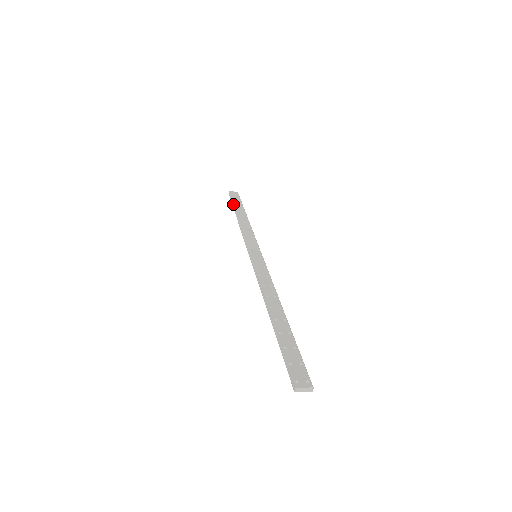
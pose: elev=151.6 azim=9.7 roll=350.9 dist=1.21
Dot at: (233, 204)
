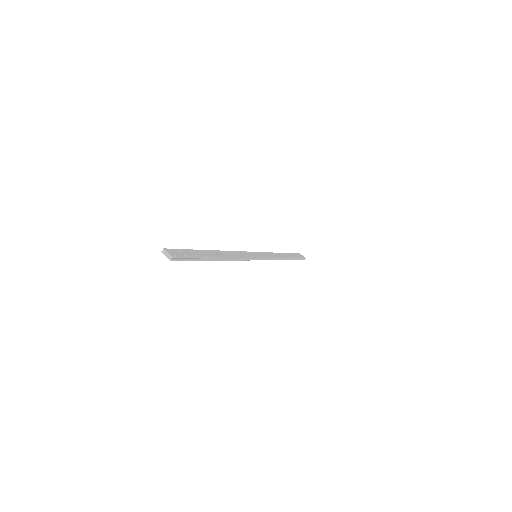
Dot at: (290, 253)
